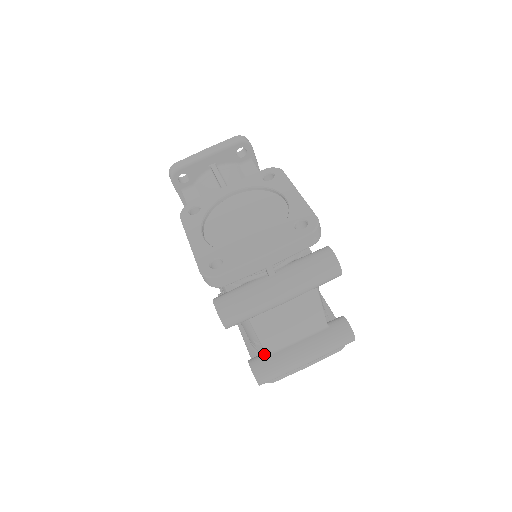
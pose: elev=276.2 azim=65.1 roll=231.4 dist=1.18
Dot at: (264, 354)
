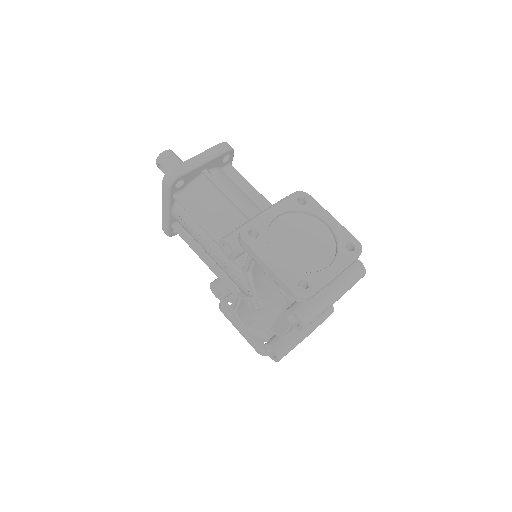
Dot at: (280, 337)
